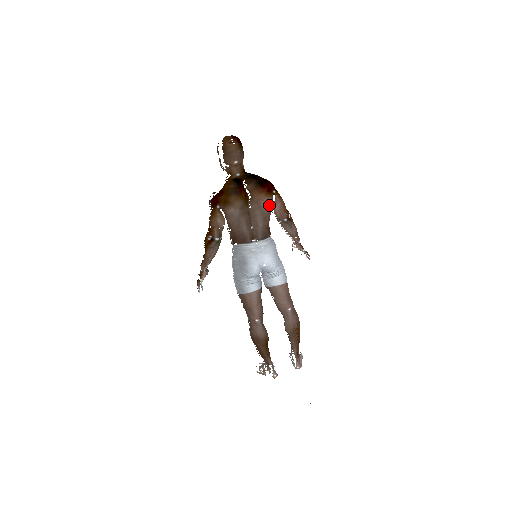
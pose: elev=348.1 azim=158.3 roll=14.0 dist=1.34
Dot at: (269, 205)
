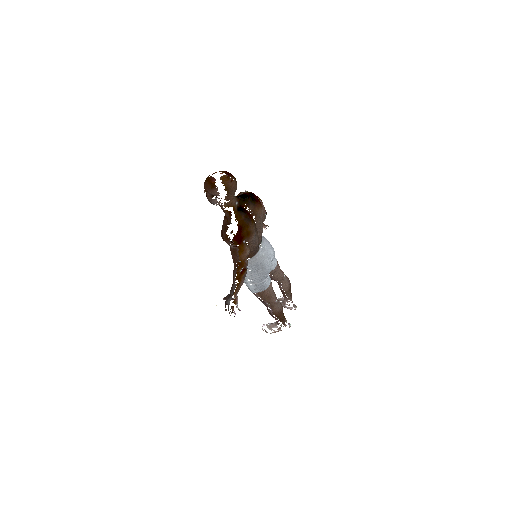
Dot at: (262, 212)
